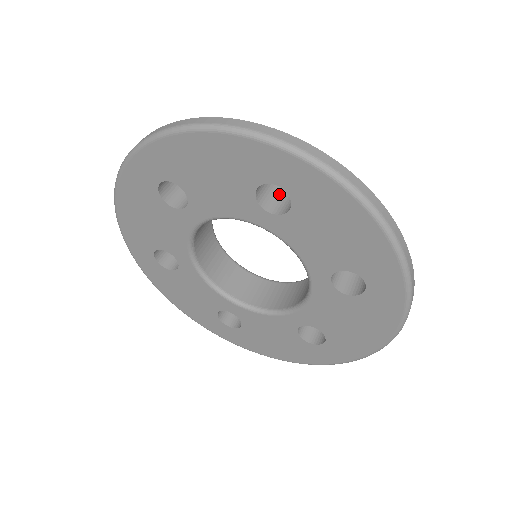
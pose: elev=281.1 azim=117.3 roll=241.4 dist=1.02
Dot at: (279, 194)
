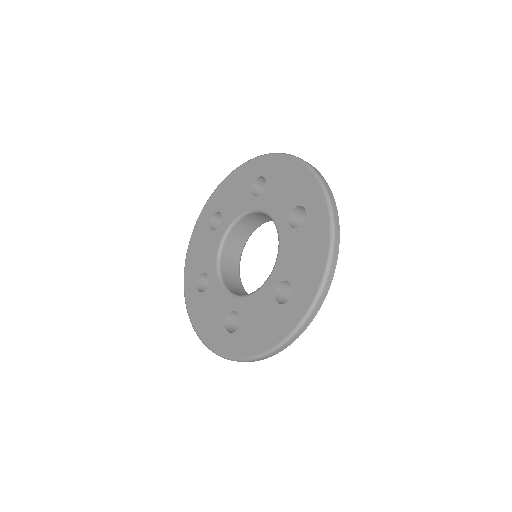
Dot at: occluded
